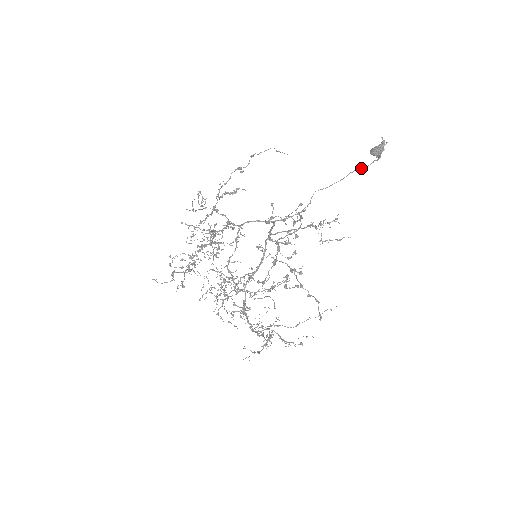
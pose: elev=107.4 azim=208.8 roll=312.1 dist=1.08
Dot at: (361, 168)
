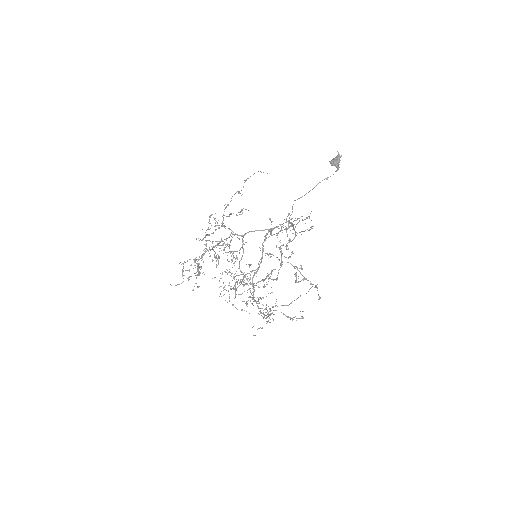
Dot at: (326, 178)
